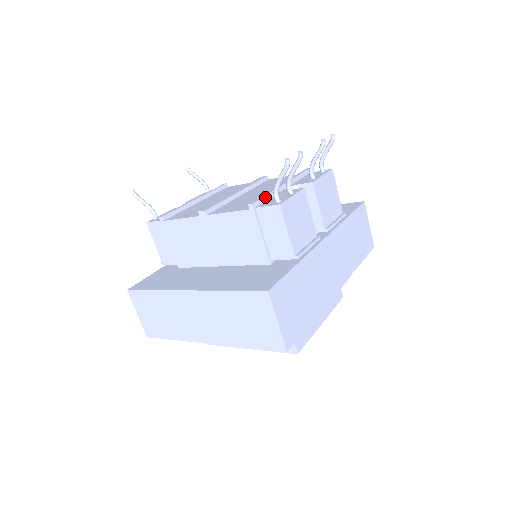
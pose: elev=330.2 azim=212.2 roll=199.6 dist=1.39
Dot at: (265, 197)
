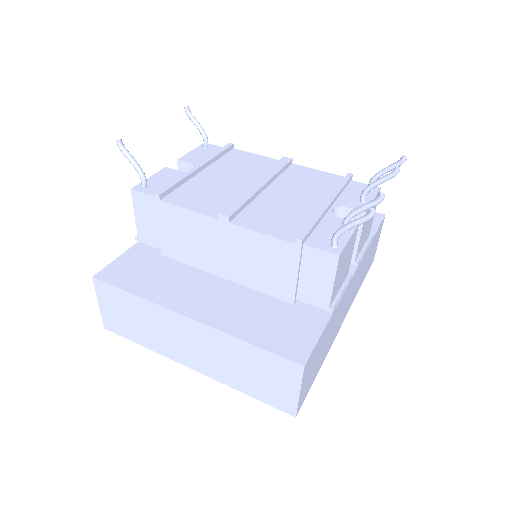
Dot at: (313, 226)
